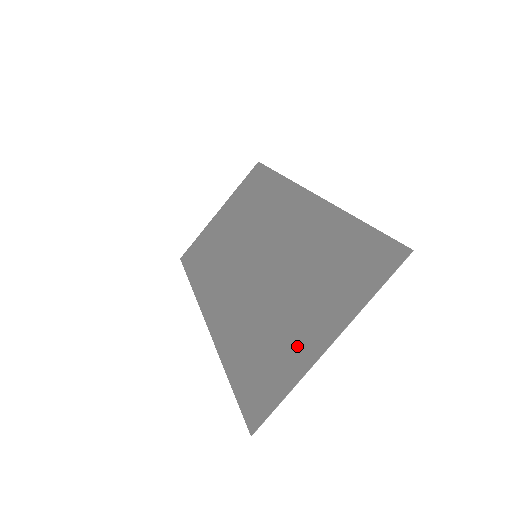
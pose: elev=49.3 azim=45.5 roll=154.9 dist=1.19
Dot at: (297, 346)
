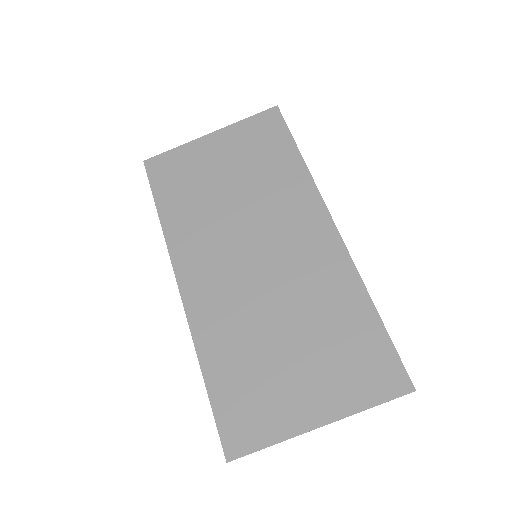
Dot at: (288, 405)
